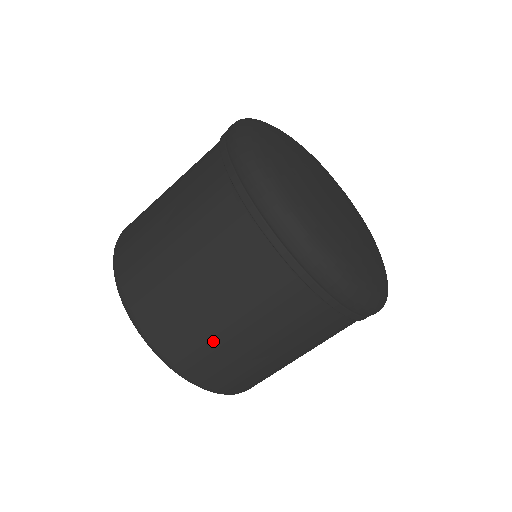
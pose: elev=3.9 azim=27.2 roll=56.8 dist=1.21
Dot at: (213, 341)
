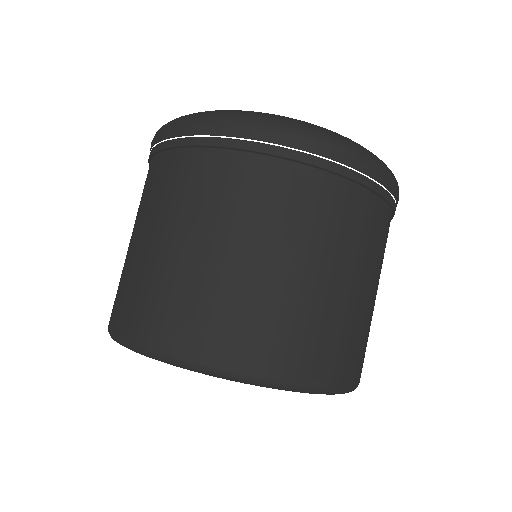
Dot at: occluded
